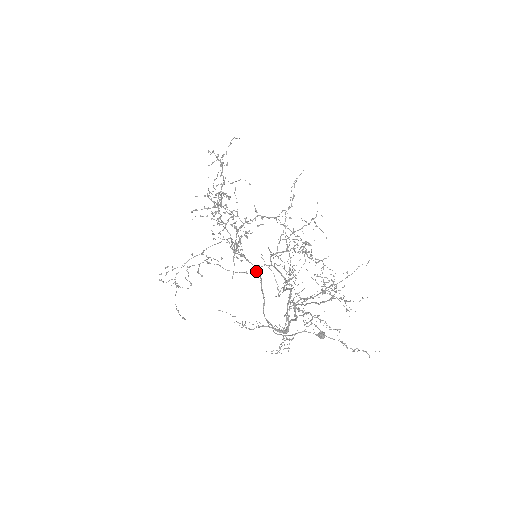
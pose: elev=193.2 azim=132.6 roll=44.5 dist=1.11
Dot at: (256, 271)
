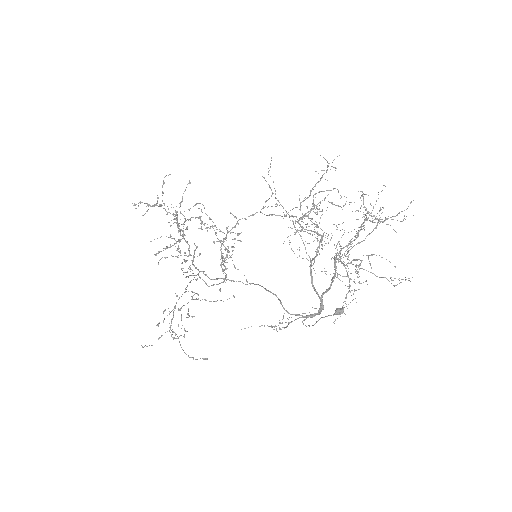
Dot at: (250, 283)
